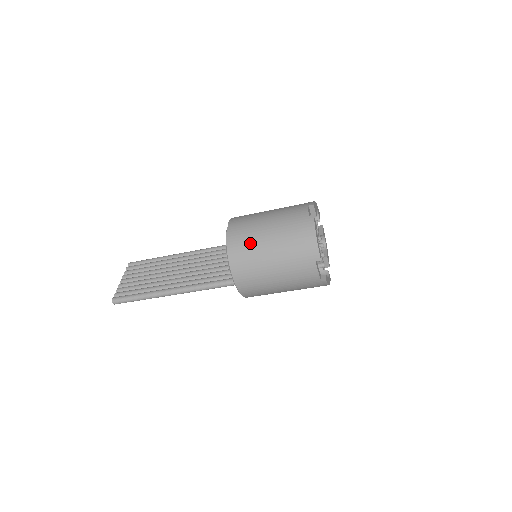
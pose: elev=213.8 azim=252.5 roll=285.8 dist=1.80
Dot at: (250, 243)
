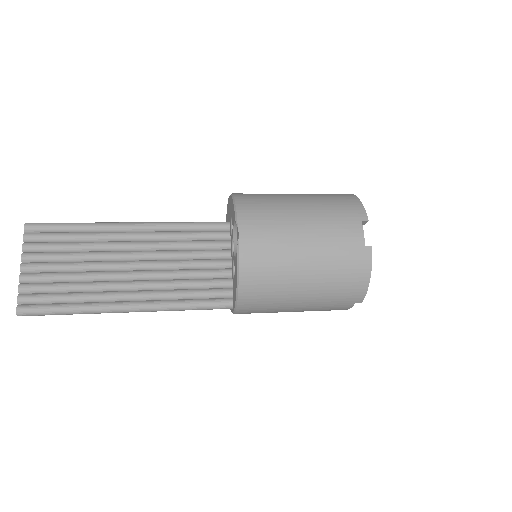
Dot at: (276, 274)
